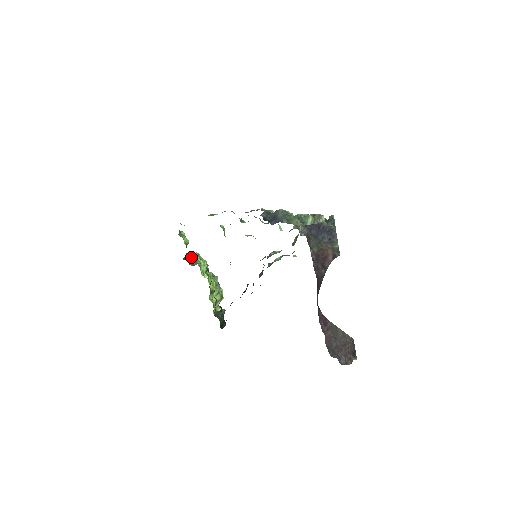
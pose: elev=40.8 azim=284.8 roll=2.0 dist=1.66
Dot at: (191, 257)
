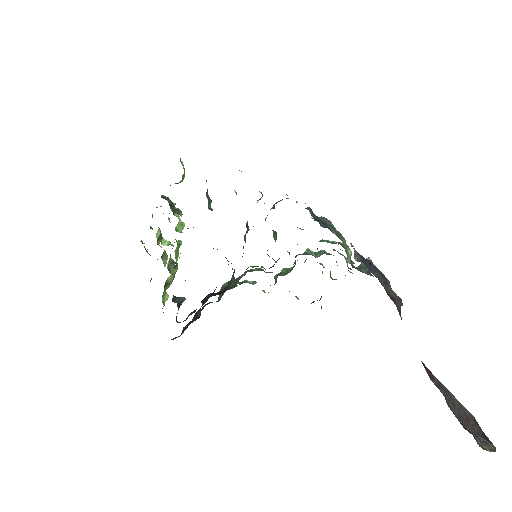
Dot at: (172, 202)
